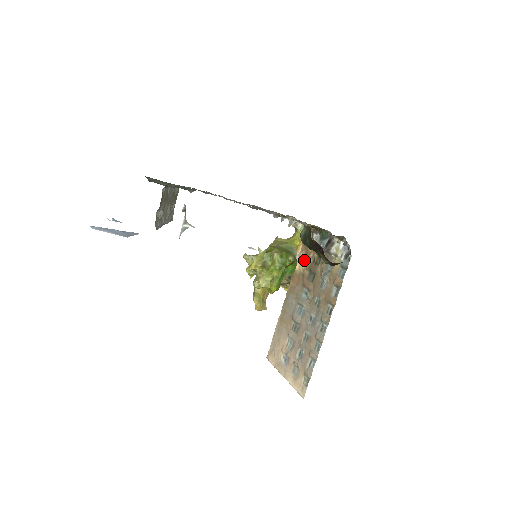
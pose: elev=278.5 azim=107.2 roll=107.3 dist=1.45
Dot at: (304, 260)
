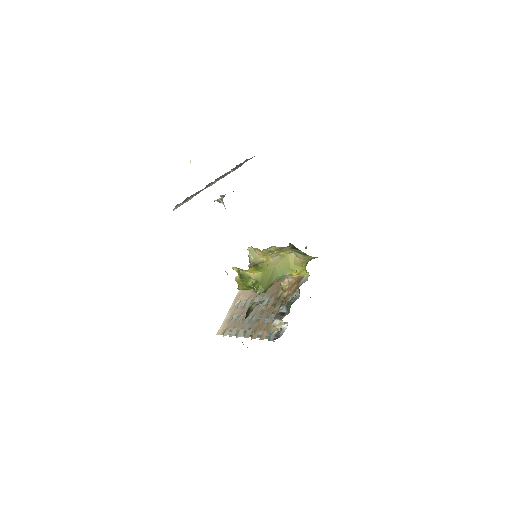
Dot at: (288, 286)
